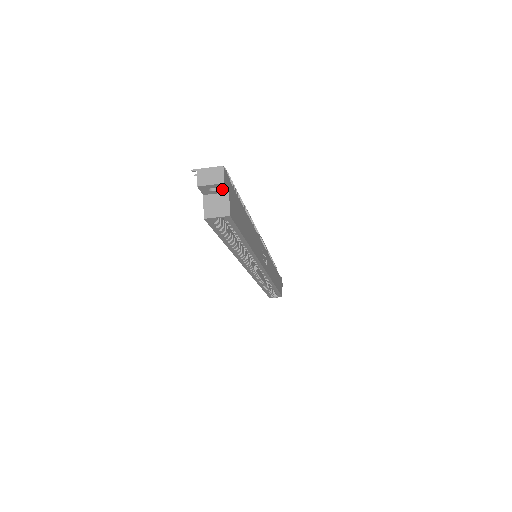
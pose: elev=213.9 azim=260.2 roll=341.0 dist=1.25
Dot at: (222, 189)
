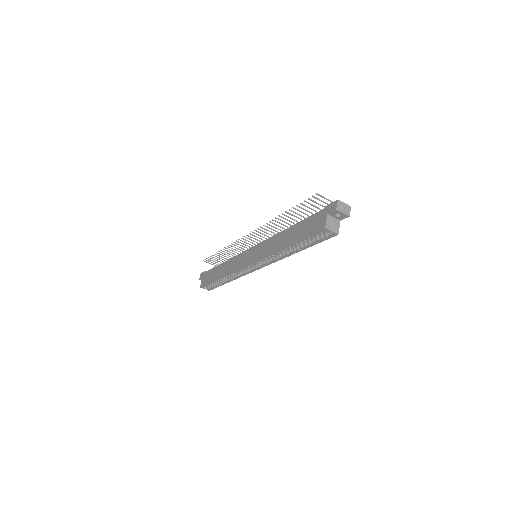
Dot at: (341, 218)
